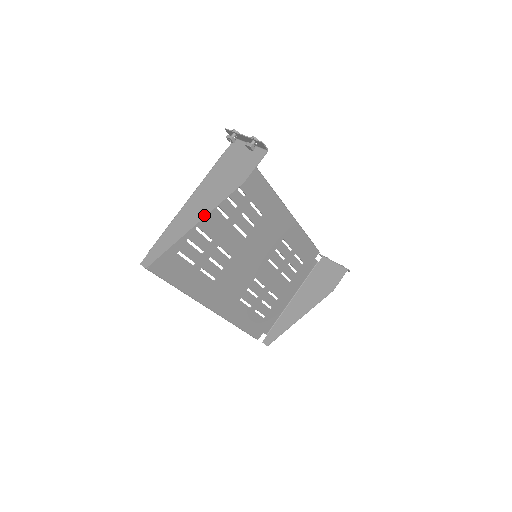
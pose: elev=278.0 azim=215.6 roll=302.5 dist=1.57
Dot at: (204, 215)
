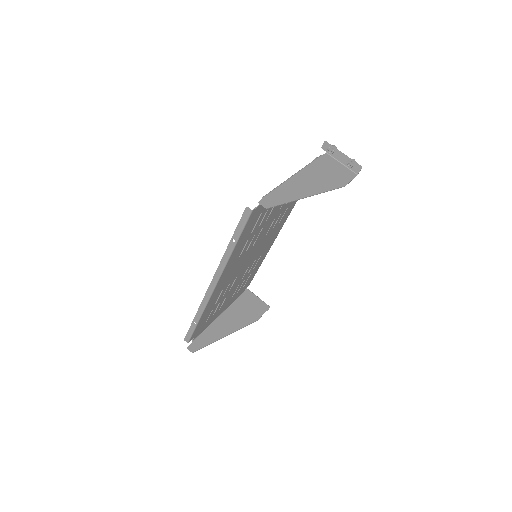
Dot at: (316, 192)
